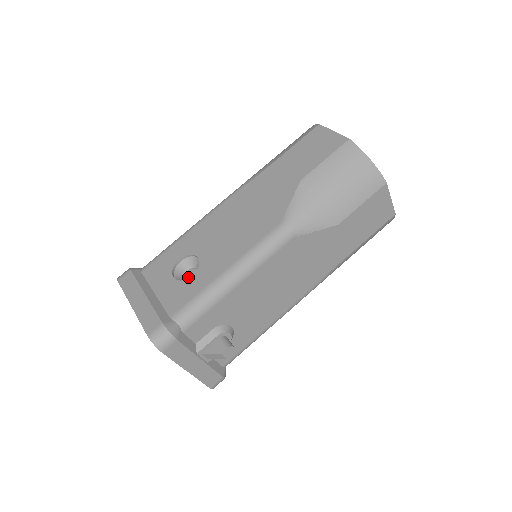
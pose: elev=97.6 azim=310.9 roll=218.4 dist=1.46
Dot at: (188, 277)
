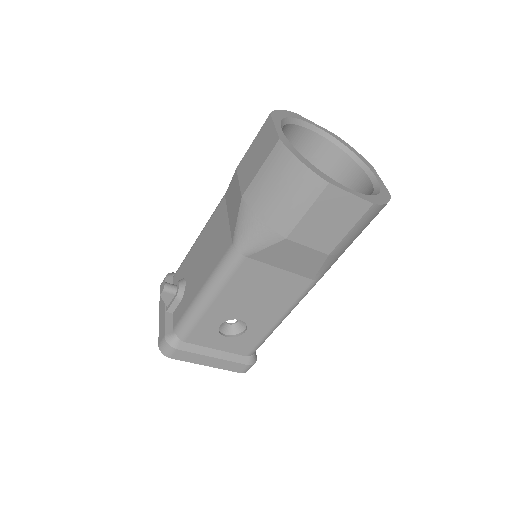
Dot at: occluded
